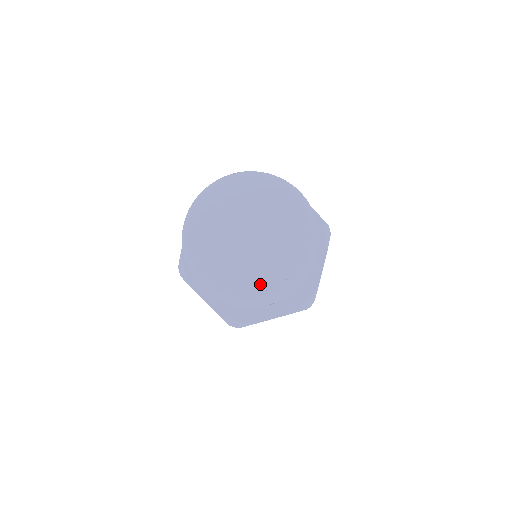
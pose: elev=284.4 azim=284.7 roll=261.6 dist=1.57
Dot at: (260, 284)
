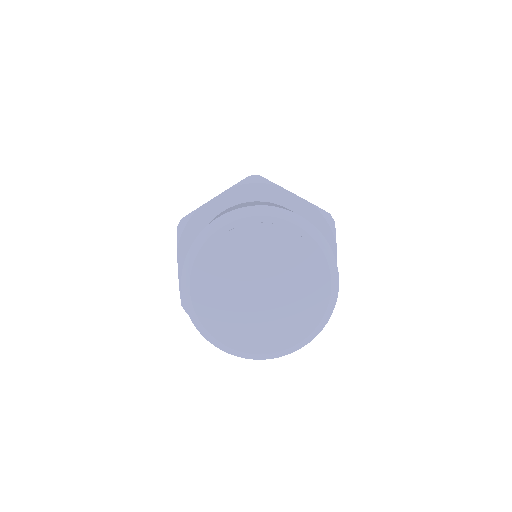
Dot at: (287, 333)
